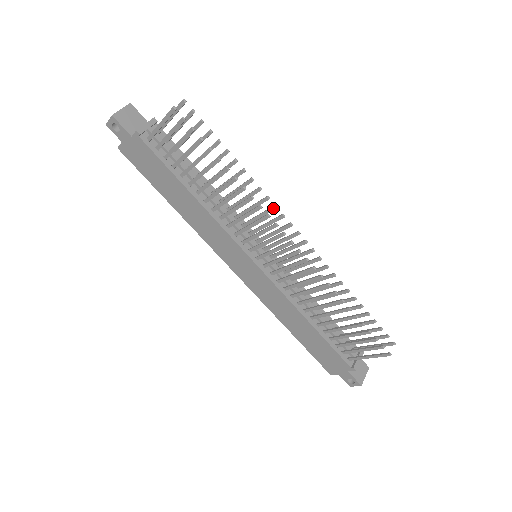
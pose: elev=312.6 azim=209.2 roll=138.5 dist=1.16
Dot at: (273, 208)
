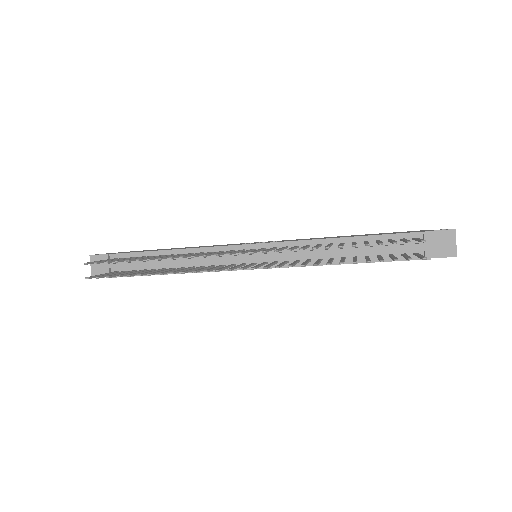
Dot at: (205, 256)
